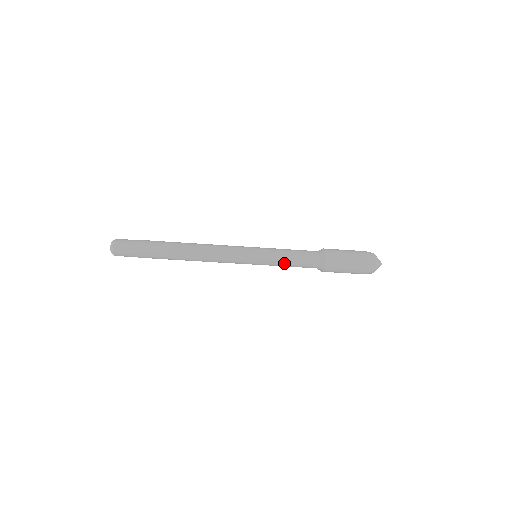
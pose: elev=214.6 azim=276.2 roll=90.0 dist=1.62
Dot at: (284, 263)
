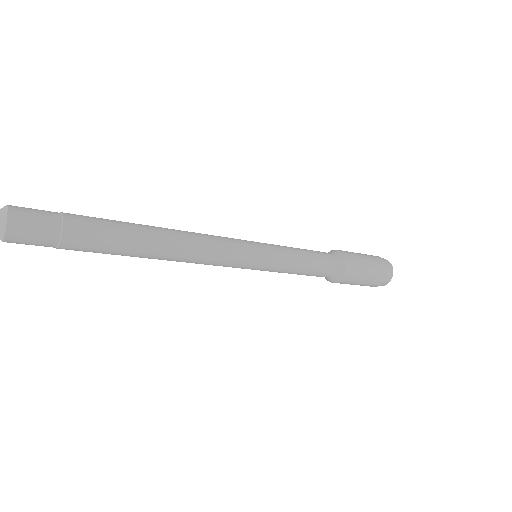
Dot at: (290, 273)
